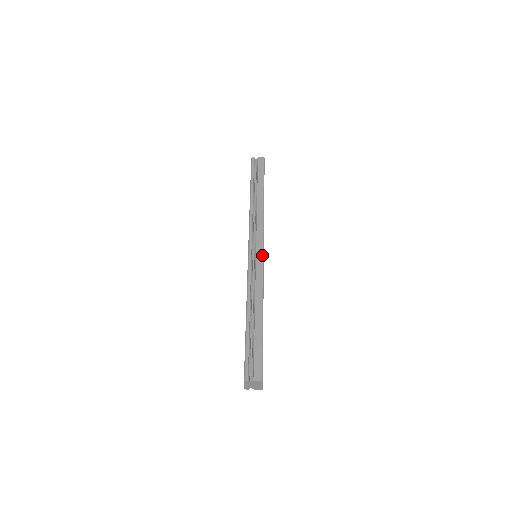
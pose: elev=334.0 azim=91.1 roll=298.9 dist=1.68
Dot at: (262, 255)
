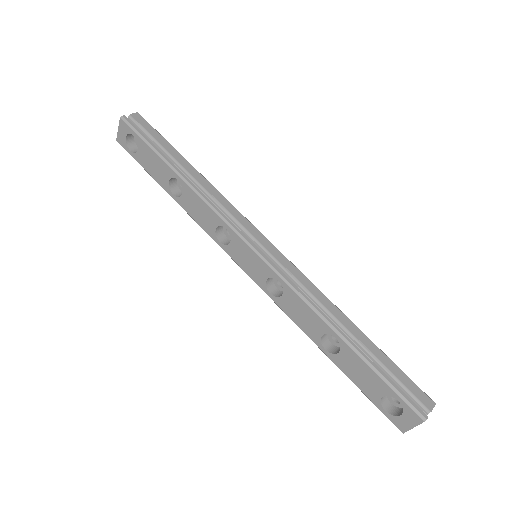
Dot at: (276, 248)
